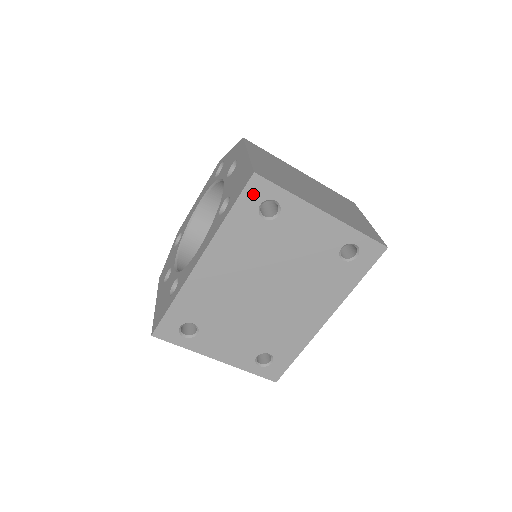
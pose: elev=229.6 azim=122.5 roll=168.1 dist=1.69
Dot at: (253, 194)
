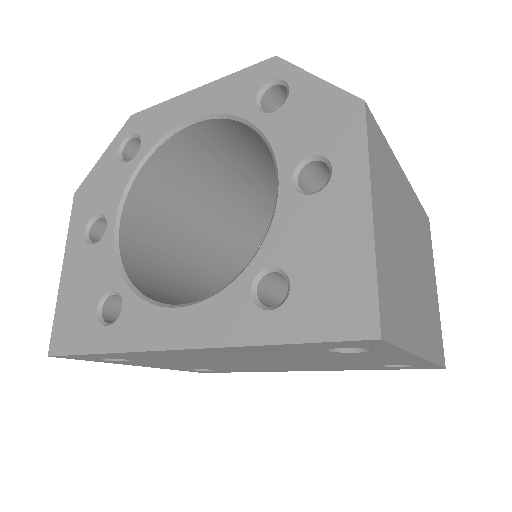
Dot at: (346, 344)
